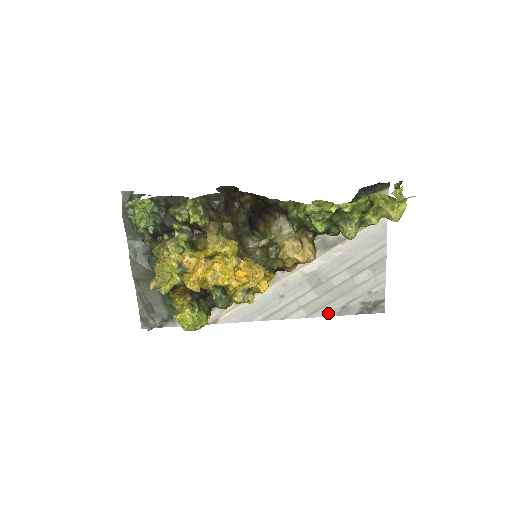
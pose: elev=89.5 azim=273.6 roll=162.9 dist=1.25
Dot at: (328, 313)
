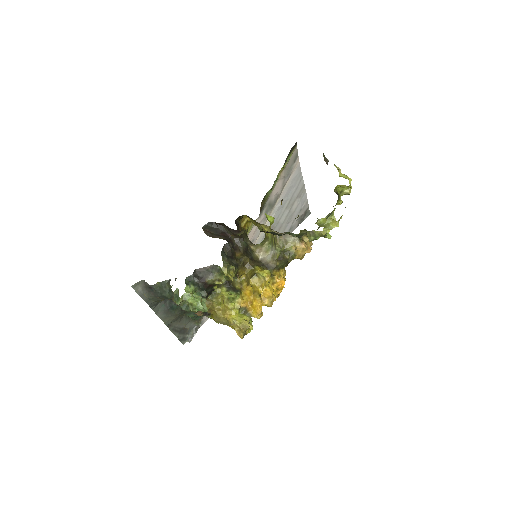
Dot at: occluded
